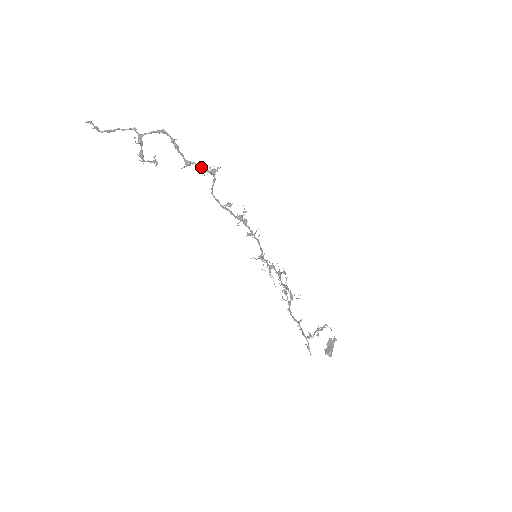
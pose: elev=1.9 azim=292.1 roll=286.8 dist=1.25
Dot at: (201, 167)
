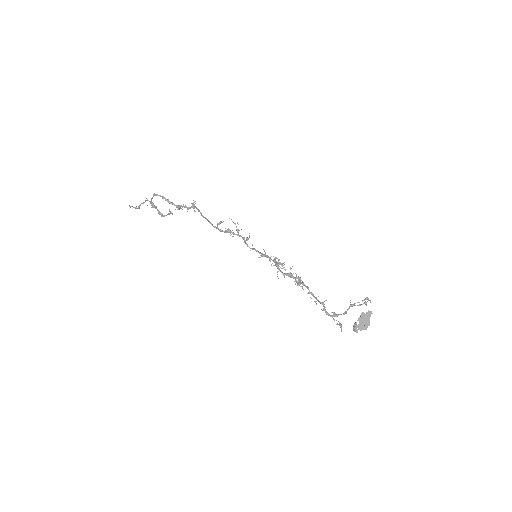
Dot at: (184, 207)
